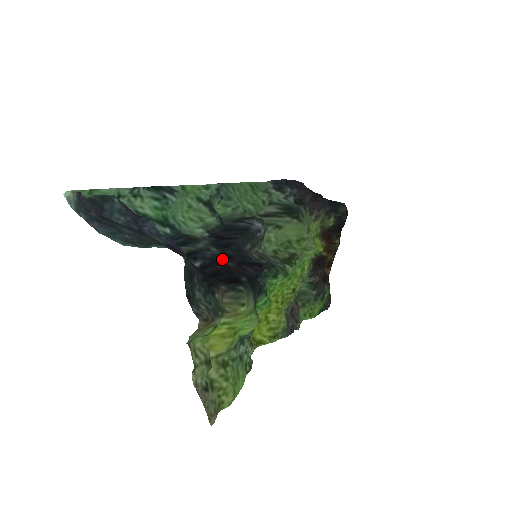
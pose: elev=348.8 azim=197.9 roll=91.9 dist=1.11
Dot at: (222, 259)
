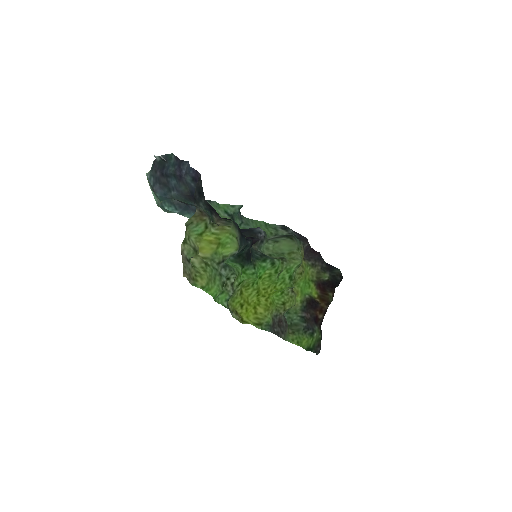
Dot at: occluded
